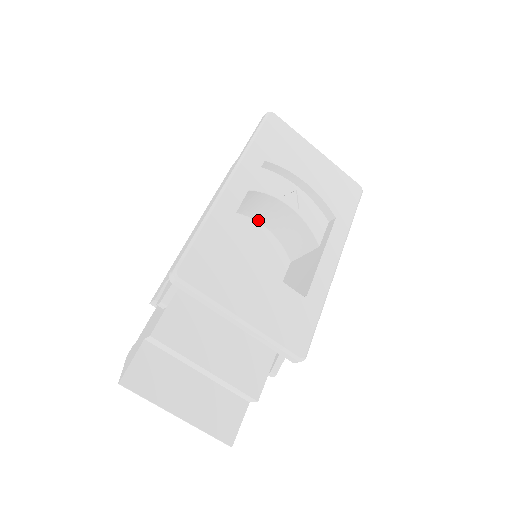
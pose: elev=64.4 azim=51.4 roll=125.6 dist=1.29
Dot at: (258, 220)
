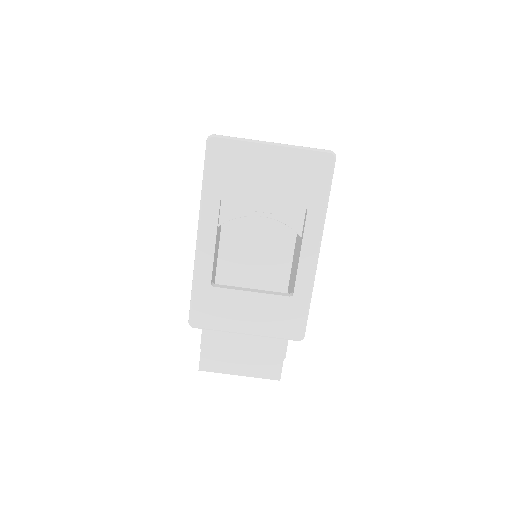
Dot at: occluded
